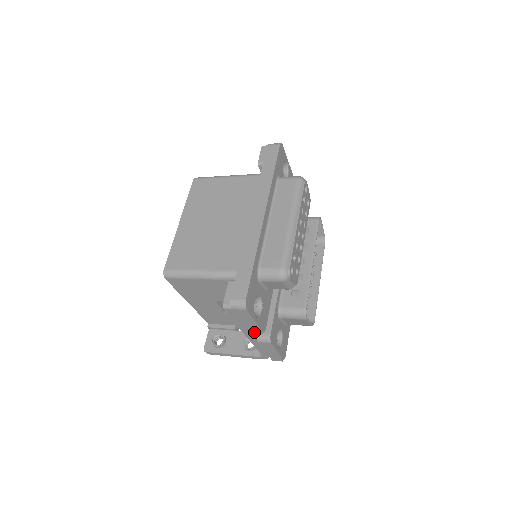
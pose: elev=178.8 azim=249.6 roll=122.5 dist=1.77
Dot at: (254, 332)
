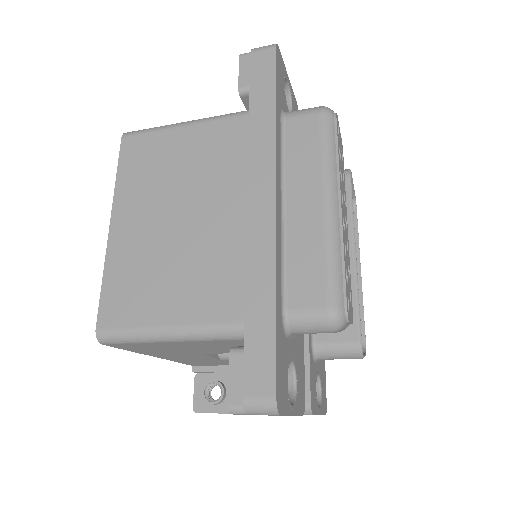
Dot at: occluded
